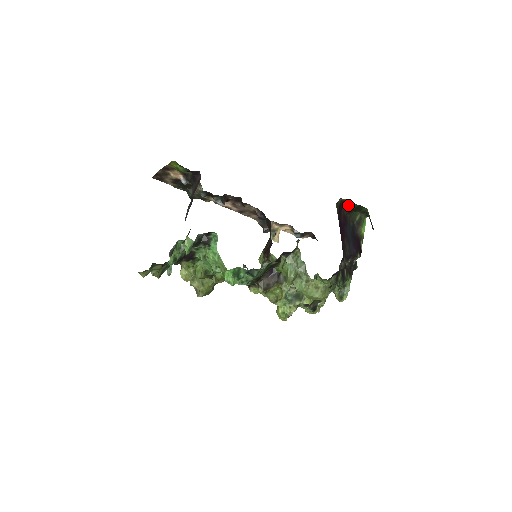
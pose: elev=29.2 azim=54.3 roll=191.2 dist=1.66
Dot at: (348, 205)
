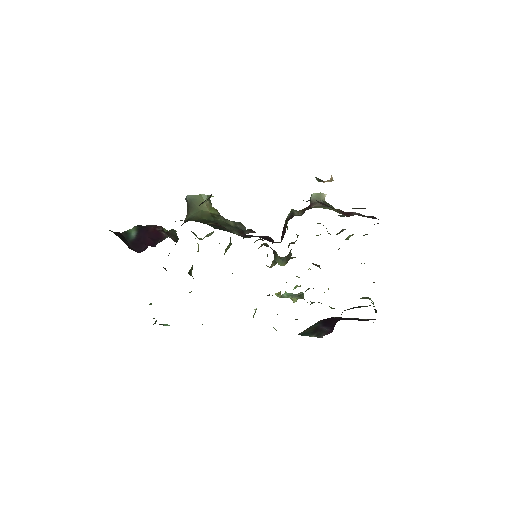
Dot at: occluded
